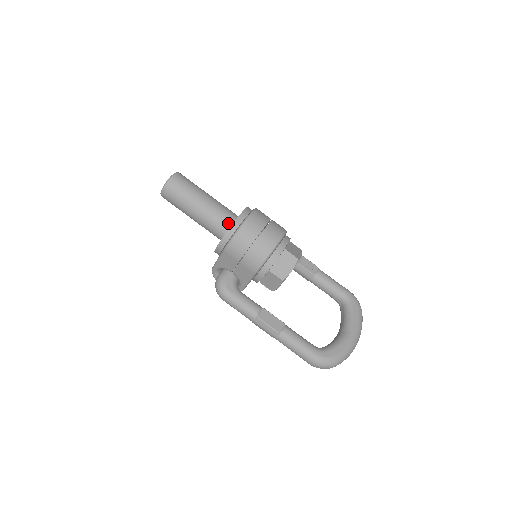
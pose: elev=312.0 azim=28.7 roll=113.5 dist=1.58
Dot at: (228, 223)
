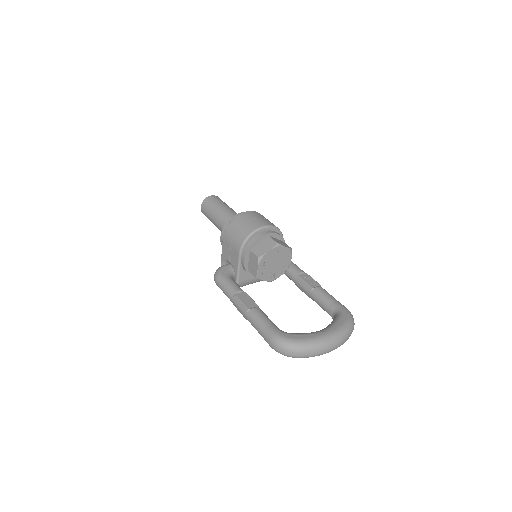
Dot at: occluded
